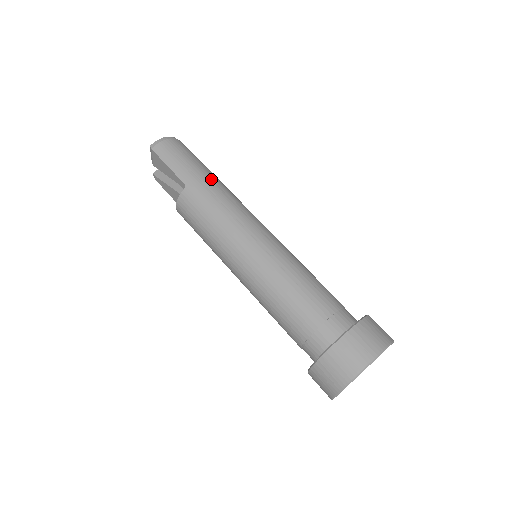
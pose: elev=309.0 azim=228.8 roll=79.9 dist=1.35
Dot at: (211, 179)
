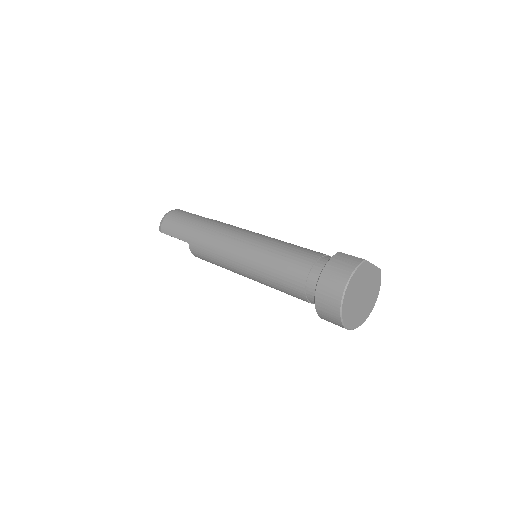
Dot at: (198, 226)
